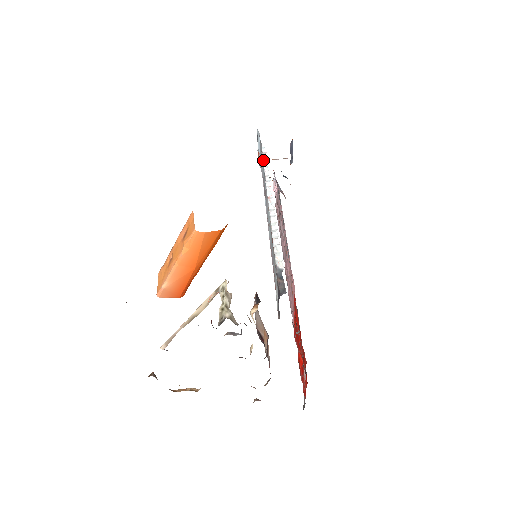
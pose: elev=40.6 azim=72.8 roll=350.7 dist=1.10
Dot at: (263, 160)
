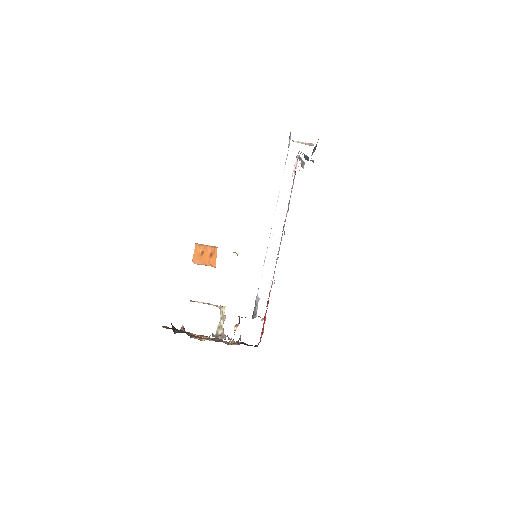
Dot at: (282, 178)
